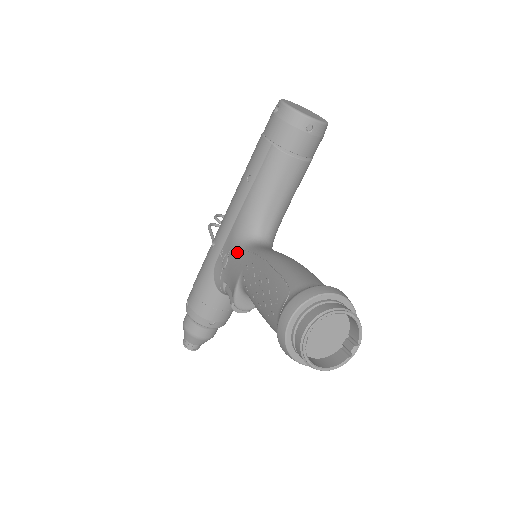
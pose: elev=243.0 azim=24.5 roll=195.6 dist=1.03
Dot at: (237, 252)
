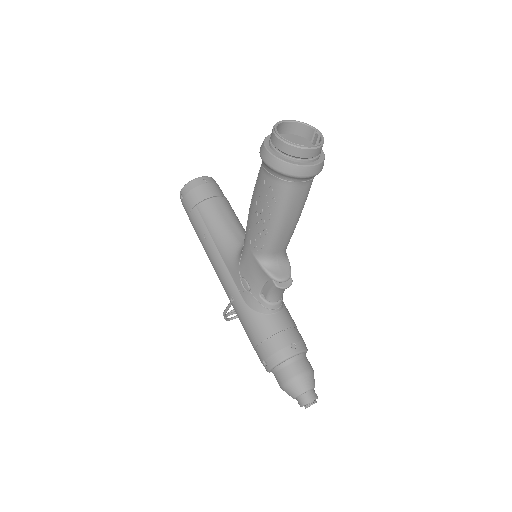
Dot at: (241, 261)
